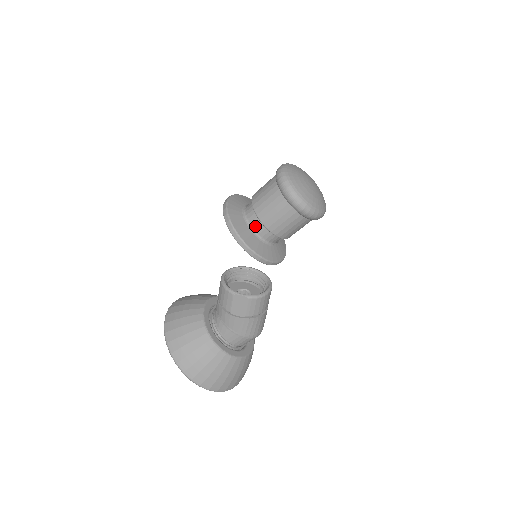
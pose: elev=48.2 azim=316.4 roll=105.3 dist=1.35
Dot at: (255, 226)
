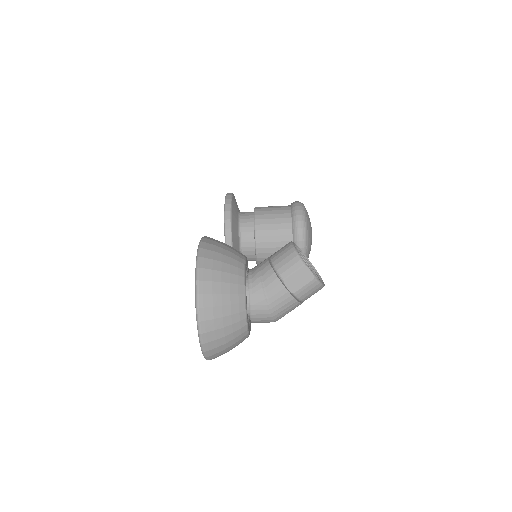
Dot at: (245, 233)
